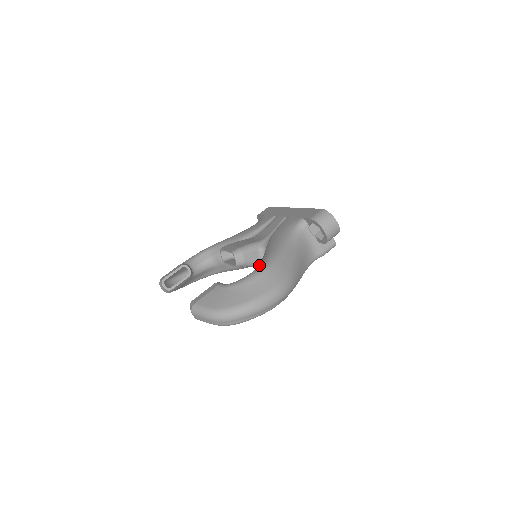
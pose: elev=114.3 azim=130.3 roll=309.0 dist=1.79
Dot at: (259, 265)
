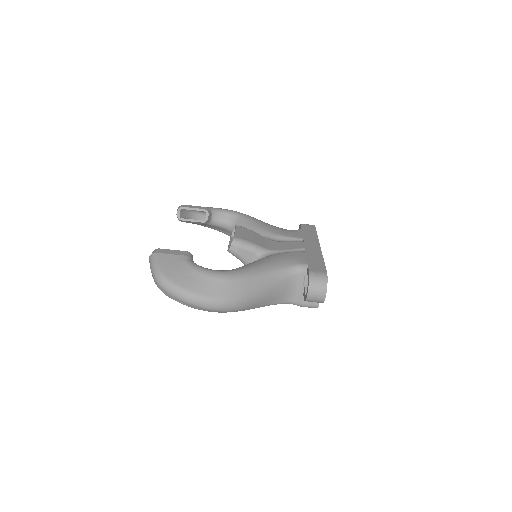
Dot at: (229, 270)
